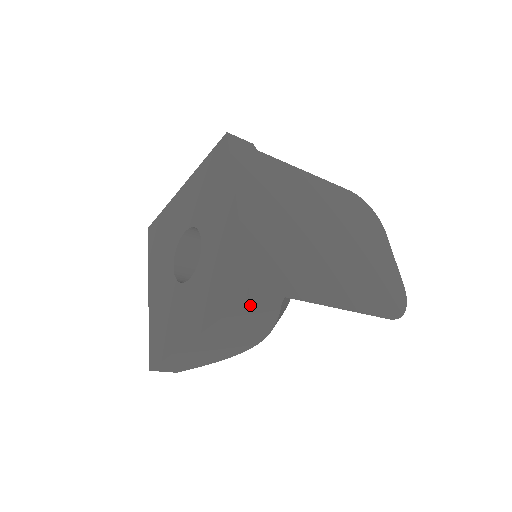
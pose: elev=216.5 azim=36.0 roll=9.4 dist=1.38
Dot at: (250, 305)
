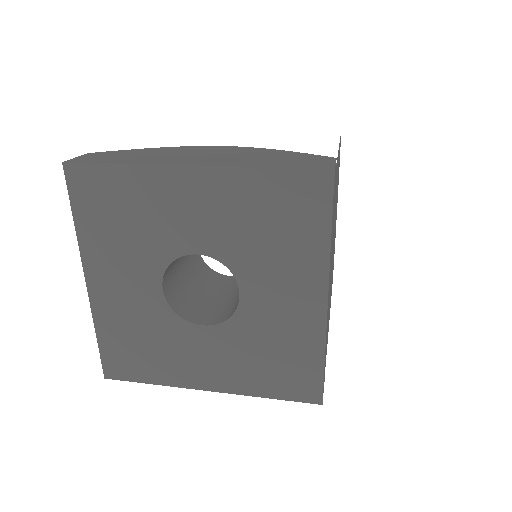
Dot at: occluded
